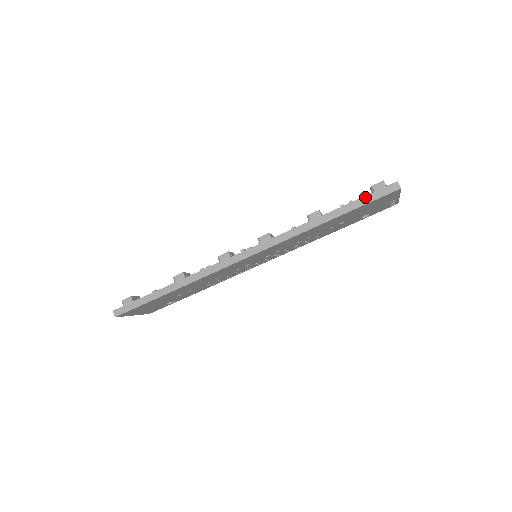
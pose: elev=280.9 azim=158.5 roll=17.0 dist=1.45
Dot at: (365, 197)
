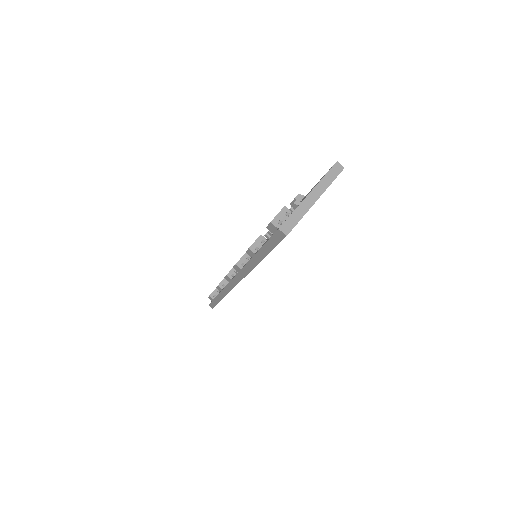
Dot at: (266, 244)
